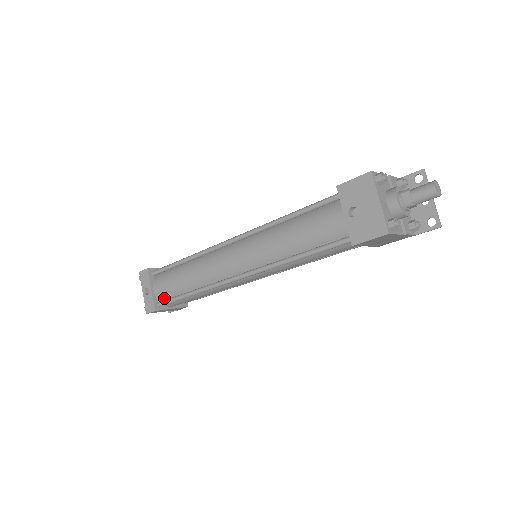
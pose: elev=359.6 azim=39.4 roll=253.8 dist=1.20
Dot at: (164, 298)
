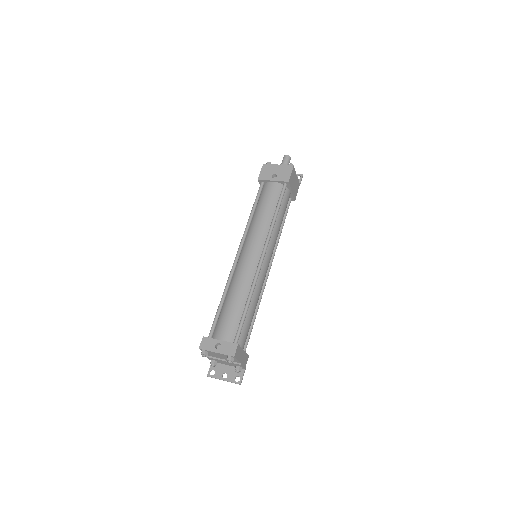
Dot at: (234, 336)
